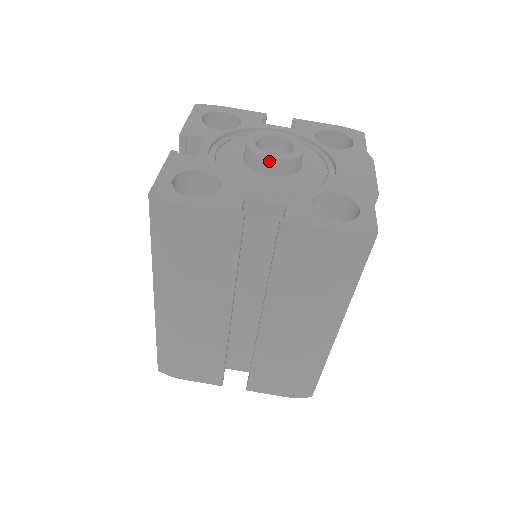
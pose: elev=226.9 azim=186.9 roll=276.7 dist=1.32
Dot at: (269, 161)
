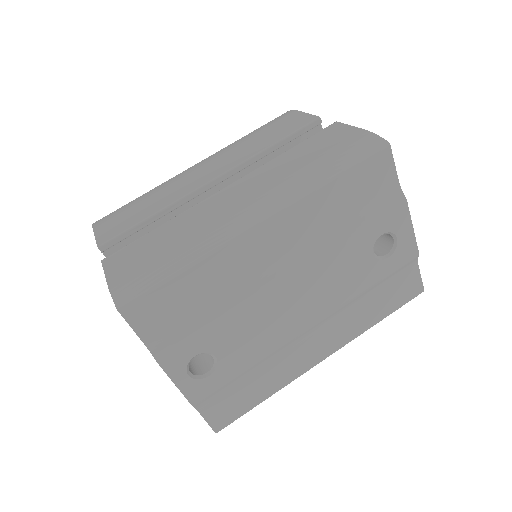
Dot at: occluded
